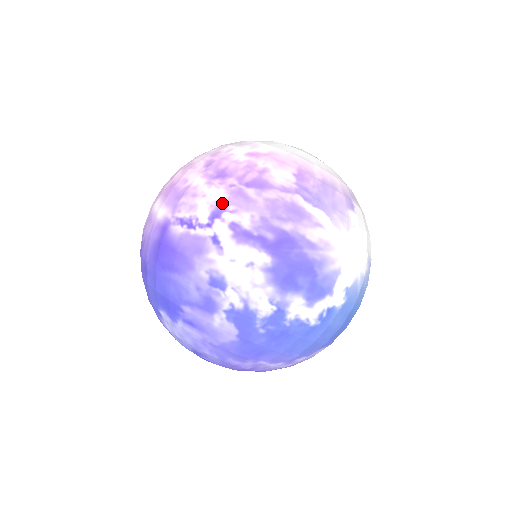
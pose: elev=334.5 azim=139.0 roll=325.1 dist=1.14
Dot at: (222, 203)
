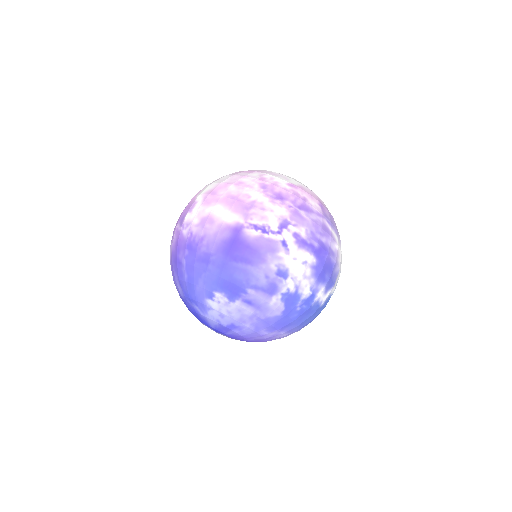
Dot at: (287, 218)
